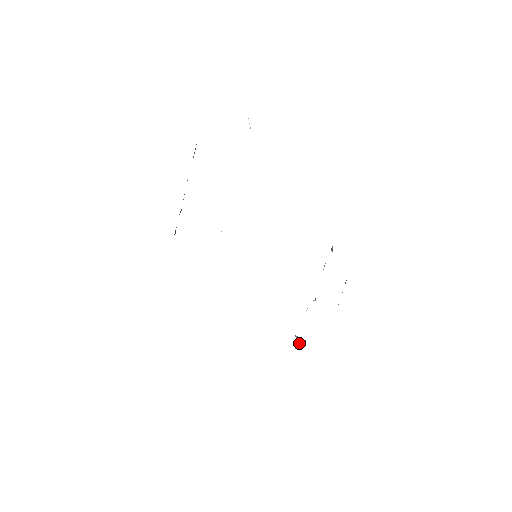
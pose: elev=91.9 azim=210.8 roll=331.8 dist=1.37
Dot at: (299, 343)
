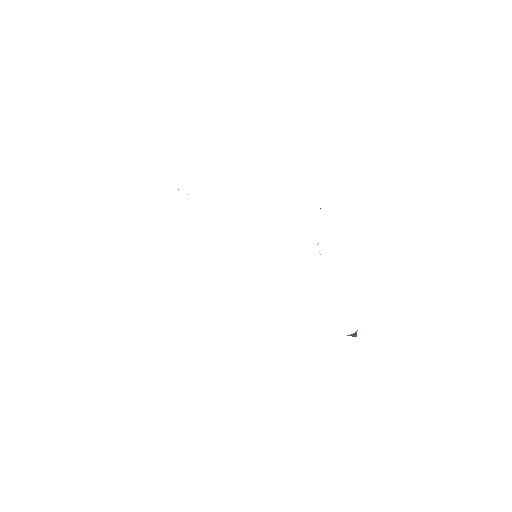
Dot at: (355, 335)
